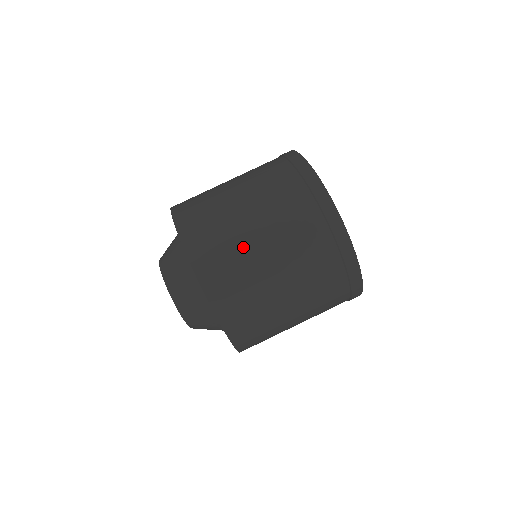
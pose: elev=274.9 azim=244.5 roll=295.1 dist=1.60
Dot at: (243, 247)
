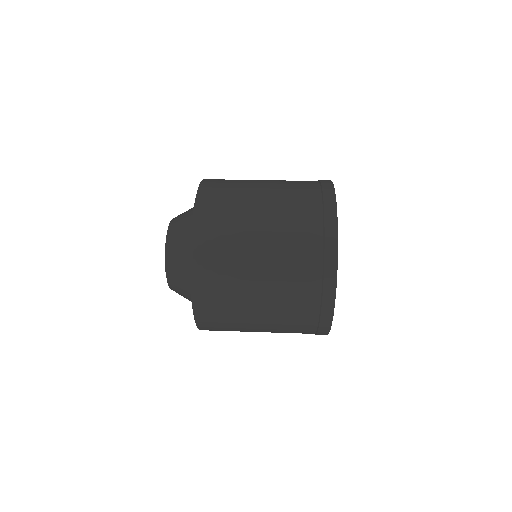
Dot at: (243, 216)
